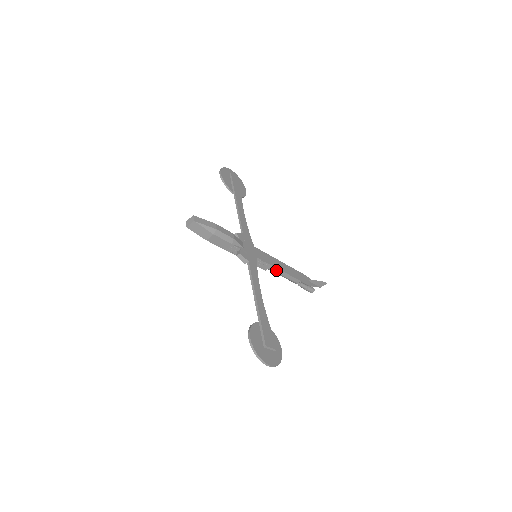
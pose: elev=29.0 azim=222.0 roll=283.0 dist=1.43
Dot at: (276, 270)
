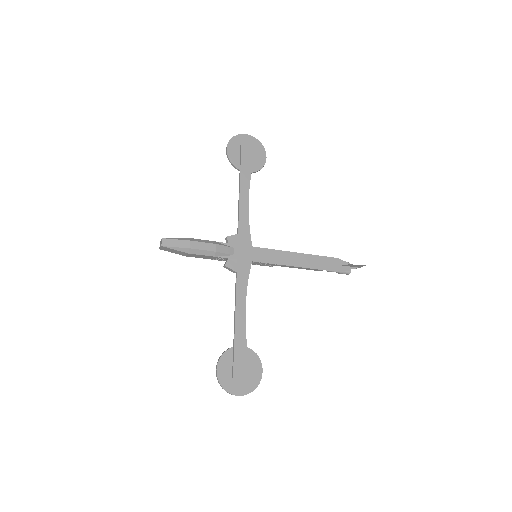
Dot at: (285, 266)
